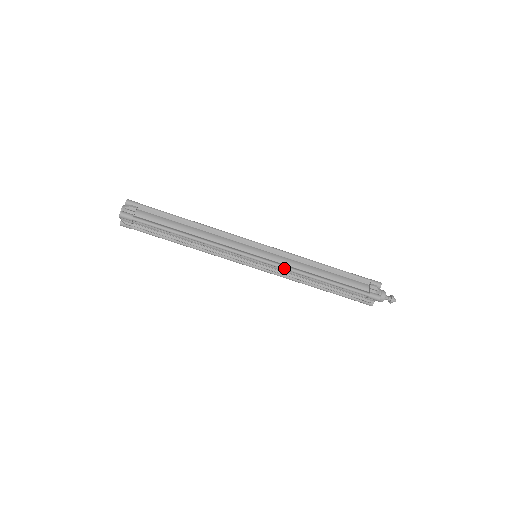
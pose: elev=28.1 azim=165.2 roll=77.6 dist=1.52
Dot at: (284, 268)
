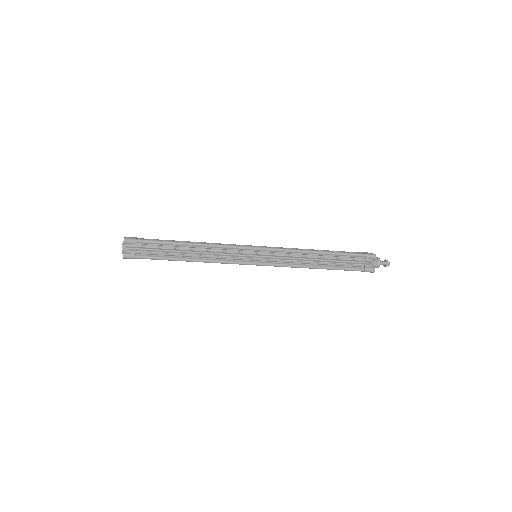
Dot at: (285, 249)
